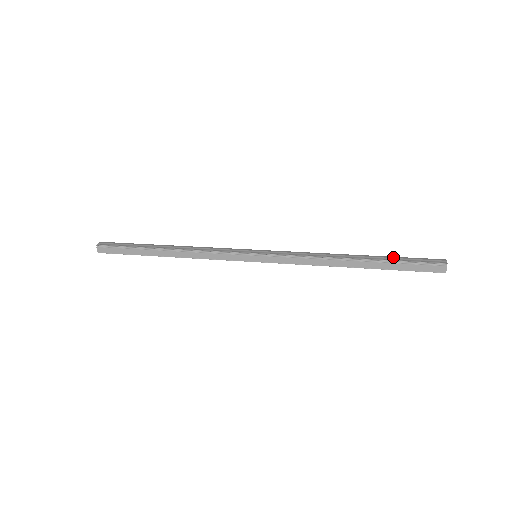
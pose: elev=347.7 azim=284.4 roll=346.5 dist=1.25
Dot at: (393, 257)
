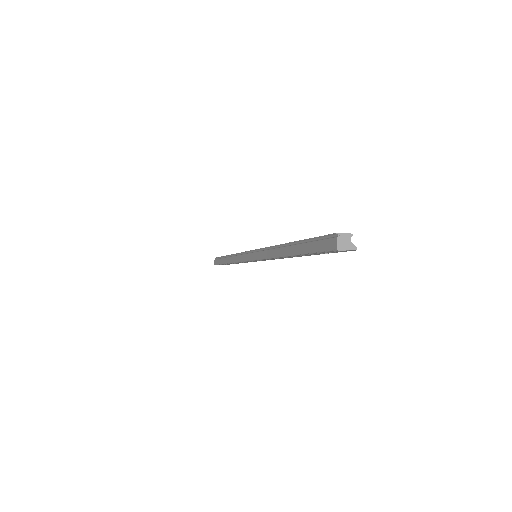
Dot at: occluded
